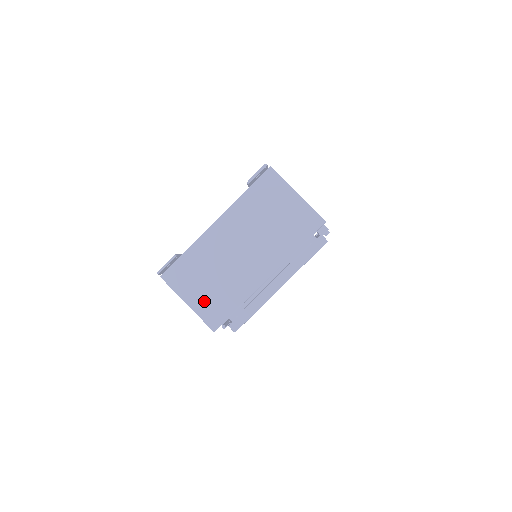
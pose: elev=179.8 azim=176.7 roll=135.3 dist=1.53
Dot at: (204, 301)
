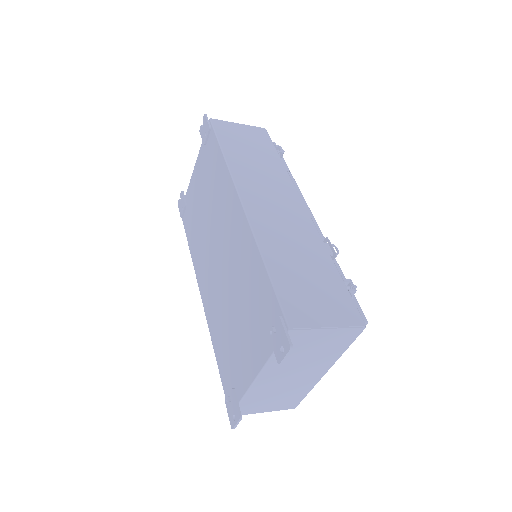
Dot at: (277, 405)
